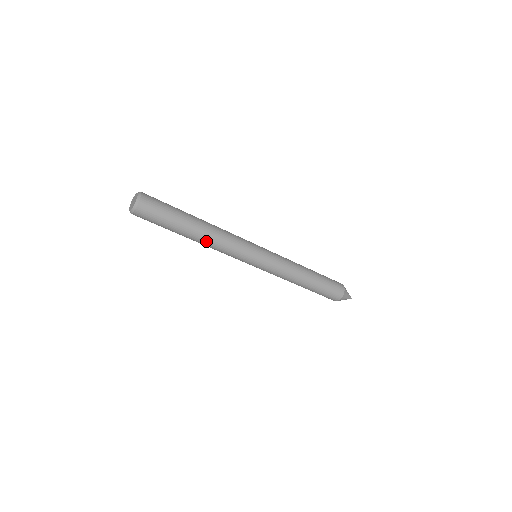
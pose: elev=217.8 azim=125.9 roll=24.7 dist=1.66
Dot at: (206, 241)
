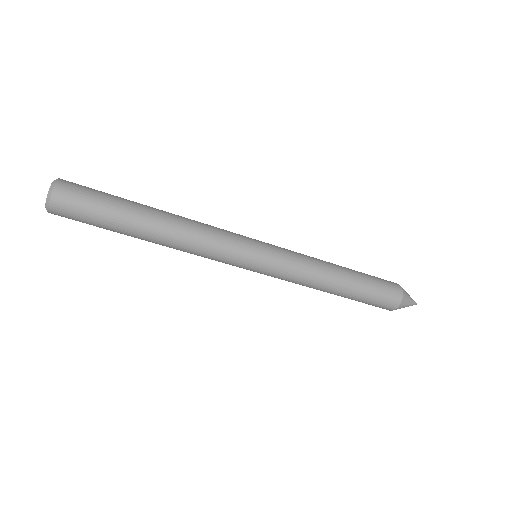
Dot at: (167, 246)
